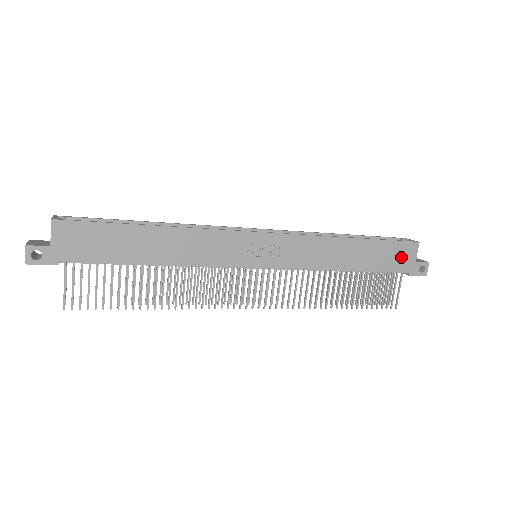
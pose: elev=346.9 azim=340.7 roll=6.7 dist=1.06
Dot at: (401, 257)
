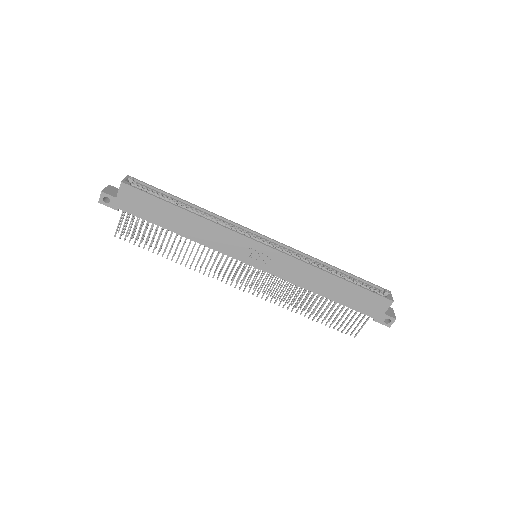
Dot at: (372, 305)
